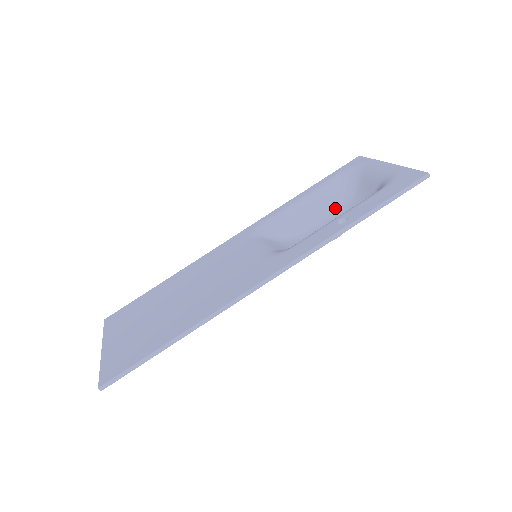
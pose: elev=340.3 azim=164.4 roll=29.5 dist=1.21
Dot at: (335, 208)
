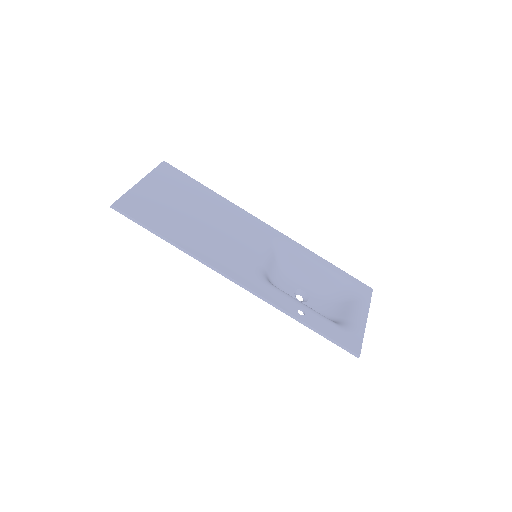
Dot at: (322, 291)
